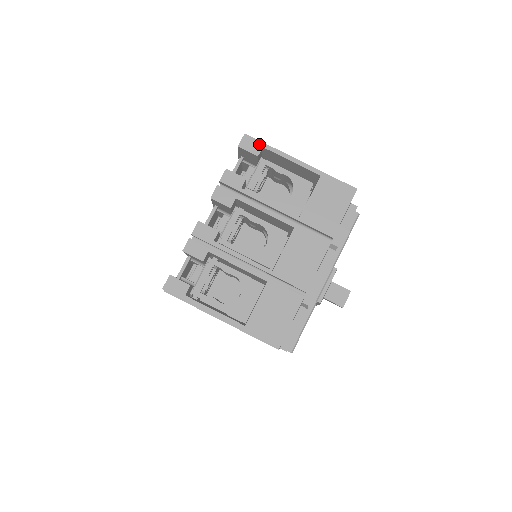
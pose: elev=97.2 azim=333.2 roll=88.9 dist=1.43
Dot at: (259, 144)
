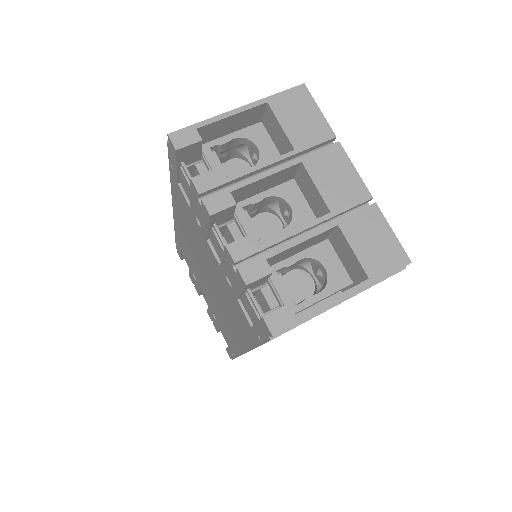
Dot at: (190, 130)
